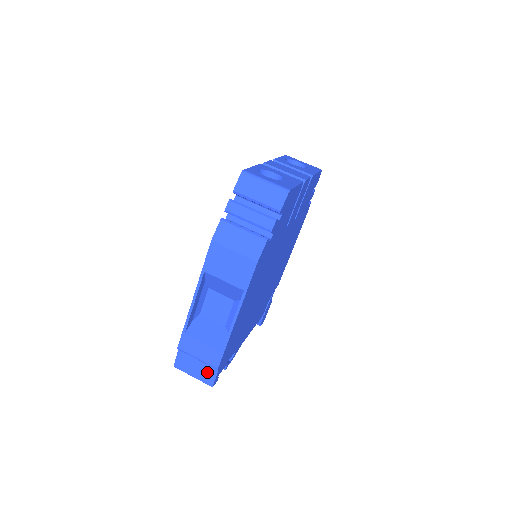
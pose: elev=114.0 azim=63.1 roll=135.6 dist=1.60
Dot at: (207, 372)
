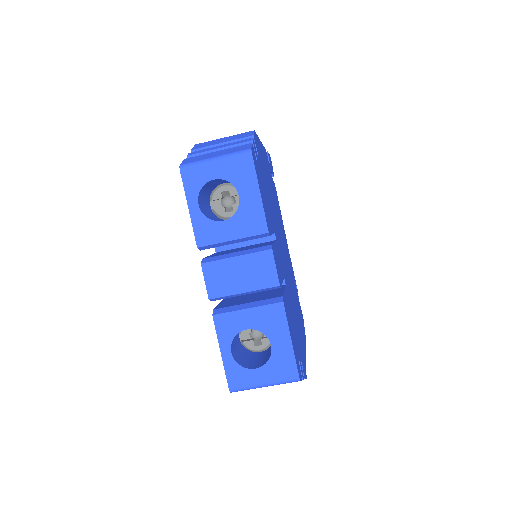
Dot at: occluded
